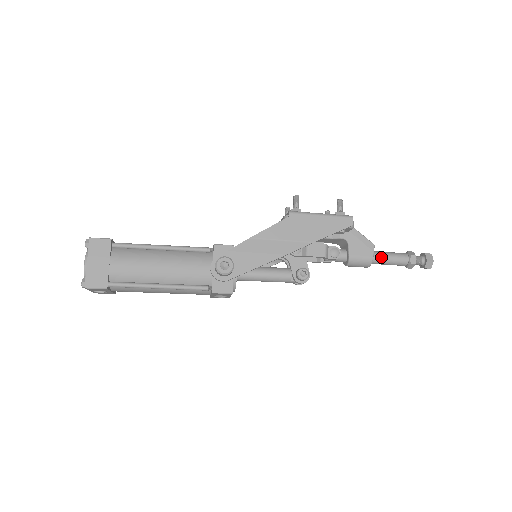
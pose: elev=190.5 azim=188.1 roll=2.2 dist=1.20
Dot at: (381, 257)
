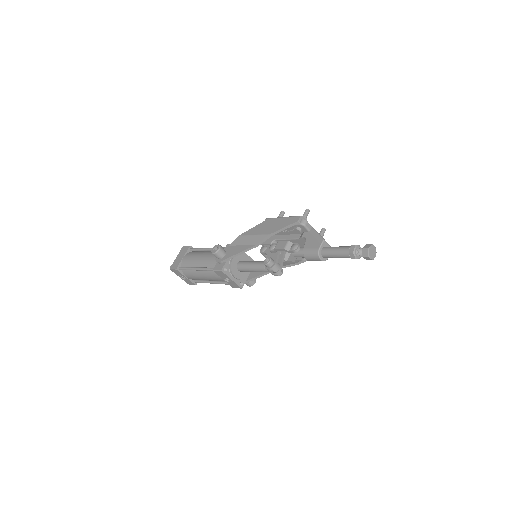
Dot at: (328, 249)
